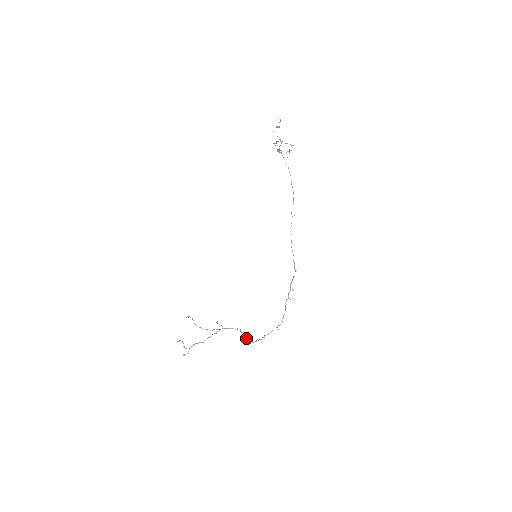
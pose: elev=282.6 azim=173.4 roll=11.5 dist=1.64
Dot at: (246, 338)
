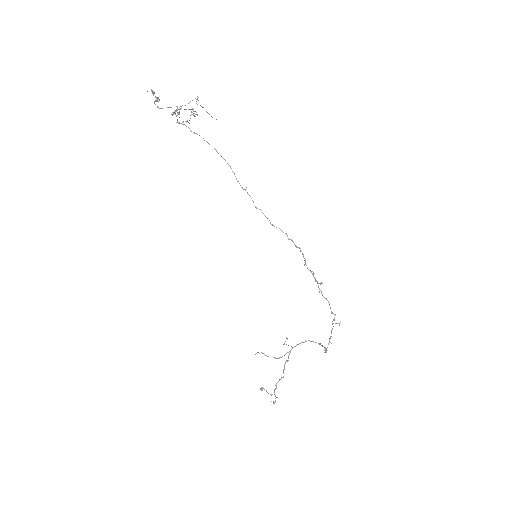
Dot at: occluded
